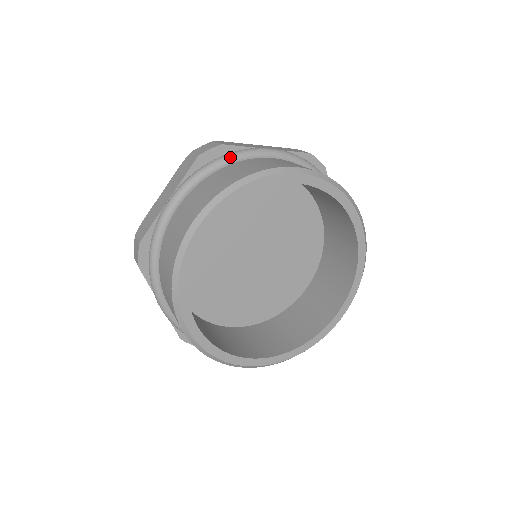
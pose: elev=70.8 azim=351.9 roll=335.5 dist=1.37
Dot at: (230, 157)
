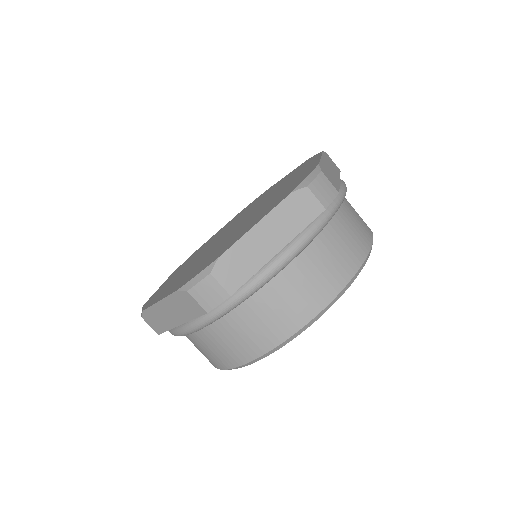
Dot at: occluded
